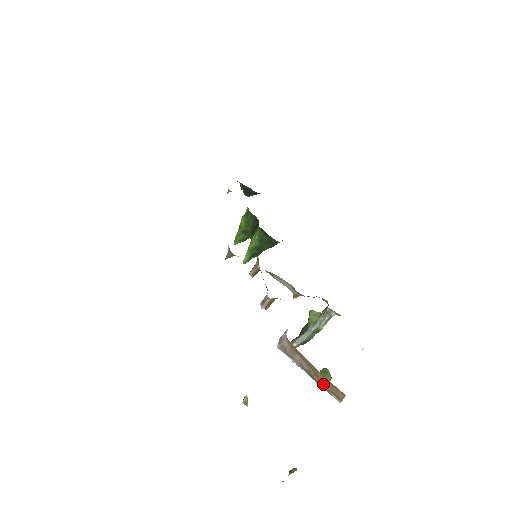
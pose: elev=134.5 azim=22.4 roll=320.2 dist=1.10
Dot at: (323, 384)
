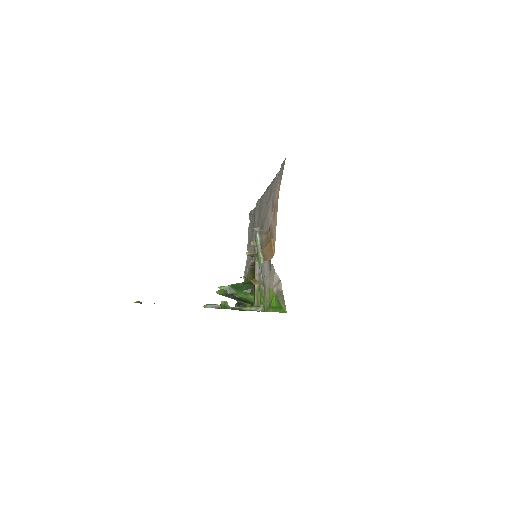
Dot at: (264, 250)
